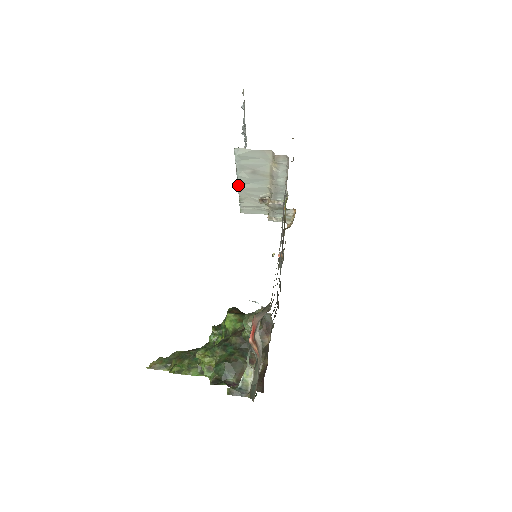
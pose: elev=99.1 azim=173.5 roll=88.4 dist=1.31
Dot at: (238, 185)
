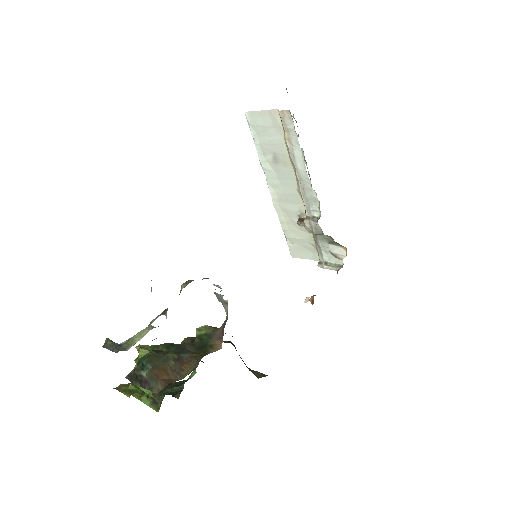
Dot at: (269, 189)
